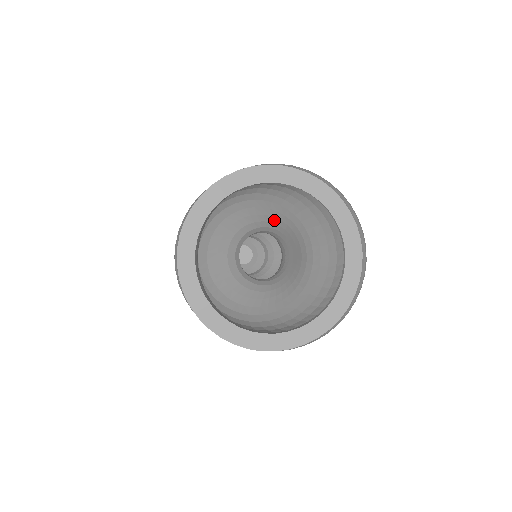
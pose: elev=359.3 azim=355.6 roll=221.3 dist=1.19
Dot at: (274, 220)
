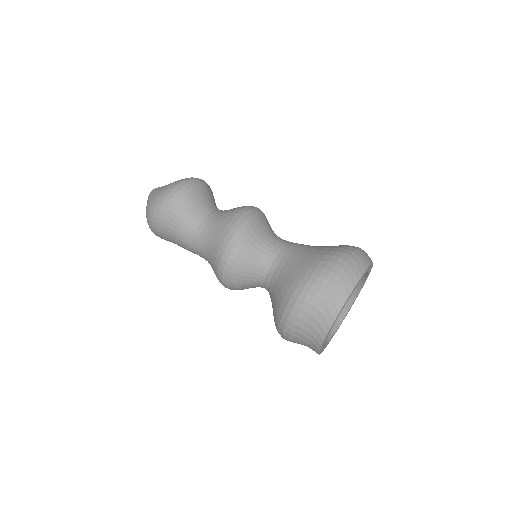
Dot at: occluded
